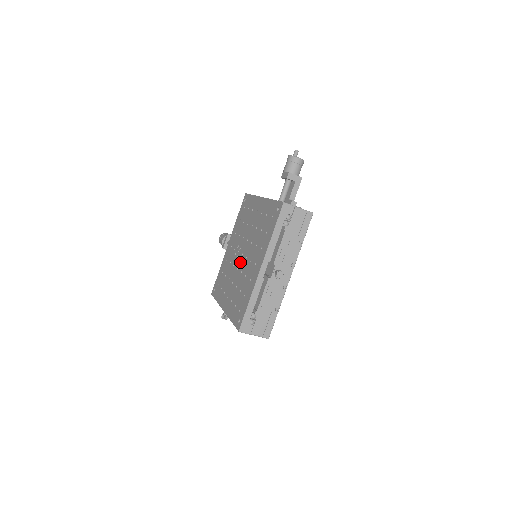
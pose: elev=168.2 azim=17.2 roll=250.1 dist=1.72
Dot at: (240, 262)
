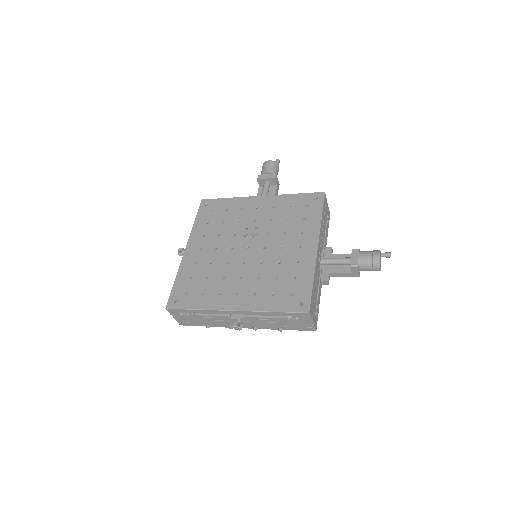
Dot at: (239, 250)
